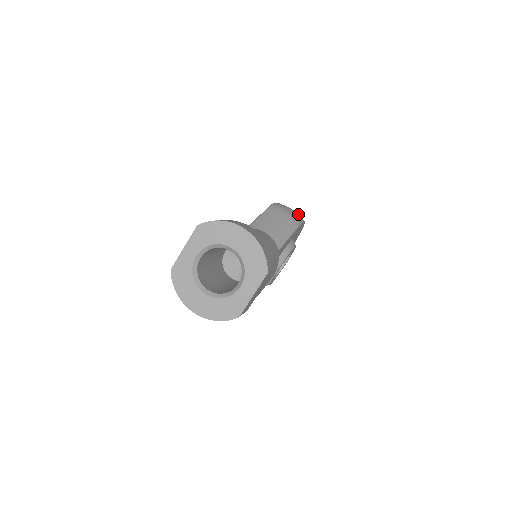
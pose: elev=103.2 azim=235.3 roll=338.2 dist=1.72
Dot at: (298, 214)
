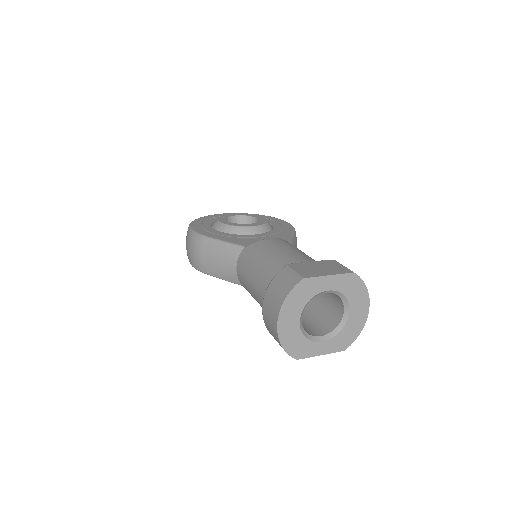
Dot at: occluded
